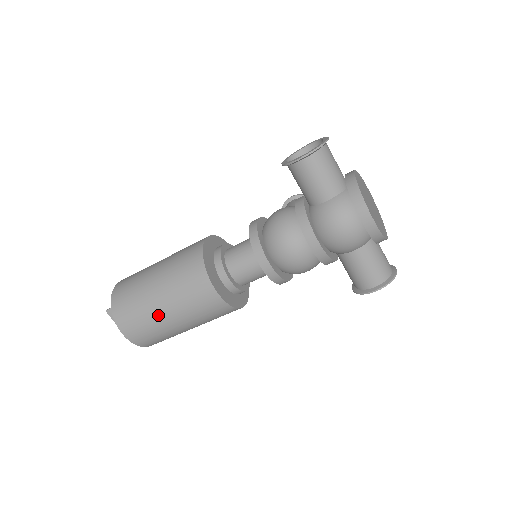
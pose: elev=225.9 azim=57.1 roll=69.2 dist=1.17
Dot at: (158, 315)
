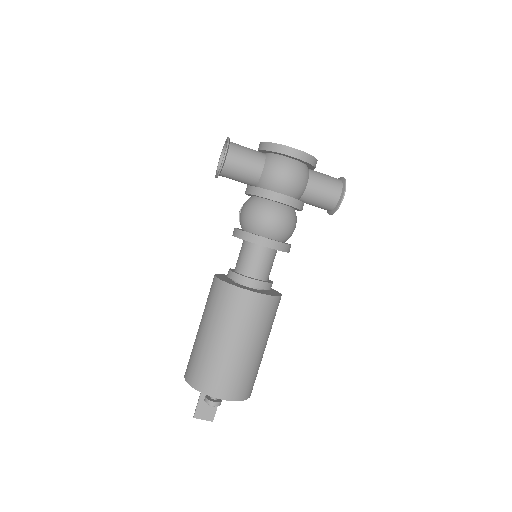
Dot at: (234, 354)
